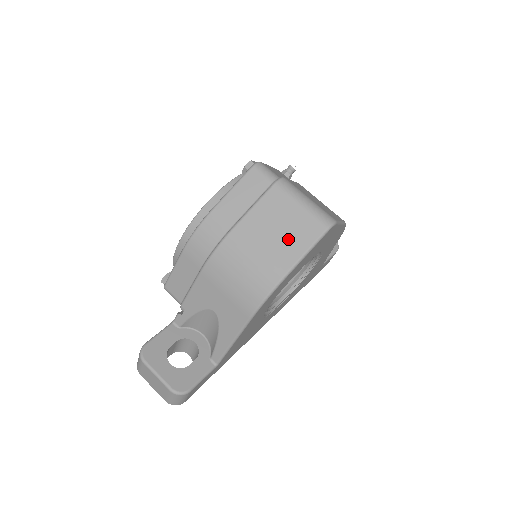
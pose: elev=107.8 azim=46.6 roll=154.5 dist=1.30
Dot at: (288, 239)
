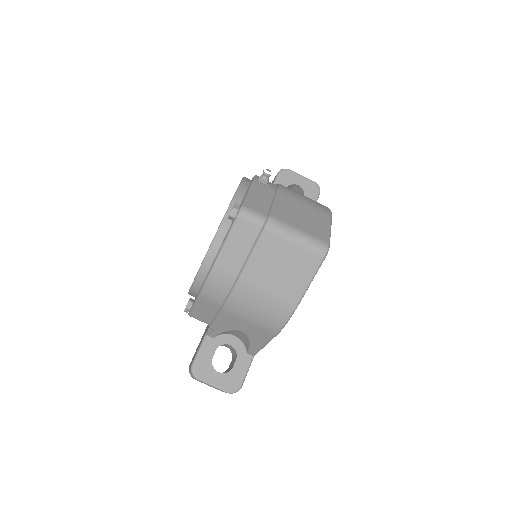
Dot at: (291, 275)
